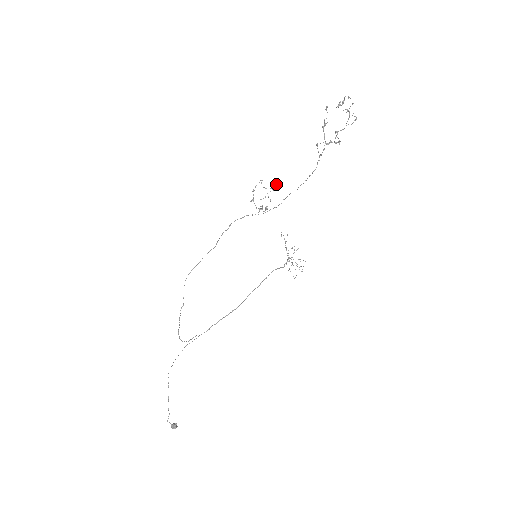
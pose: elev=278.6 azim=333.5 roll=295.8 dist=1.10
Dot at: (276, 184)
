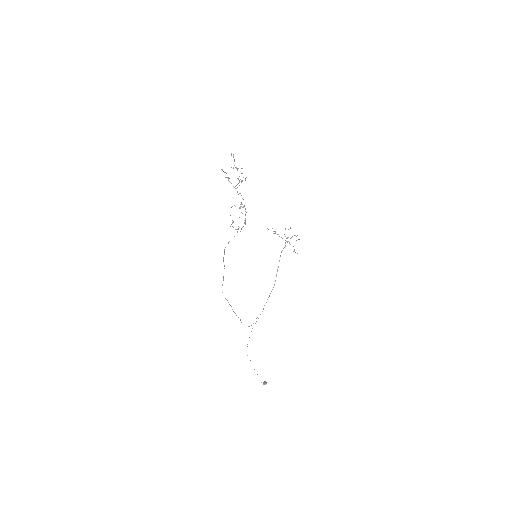
Dot at: (240, 206)
